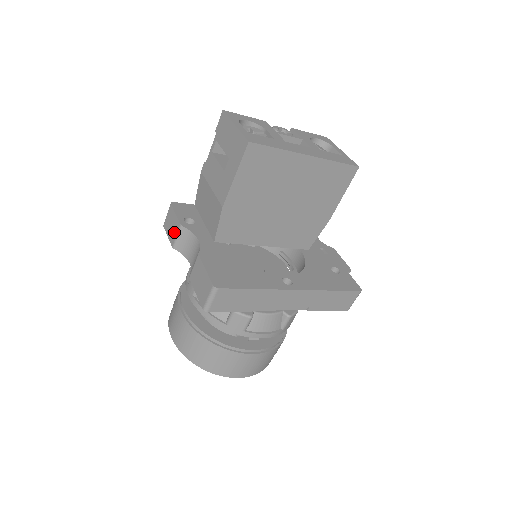
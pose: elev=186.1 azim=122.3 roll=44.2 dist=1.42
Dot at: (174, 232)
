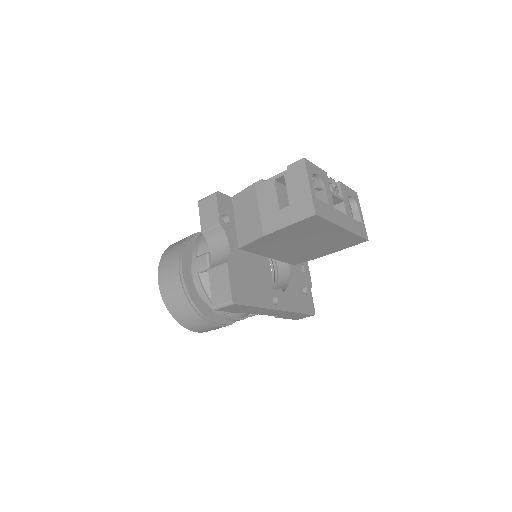
Dot at: (209, 222)
